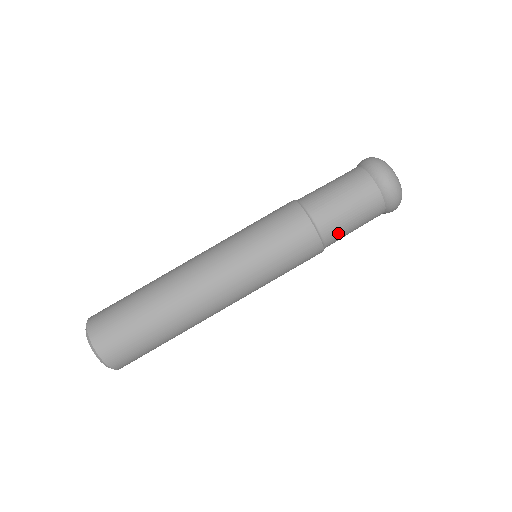
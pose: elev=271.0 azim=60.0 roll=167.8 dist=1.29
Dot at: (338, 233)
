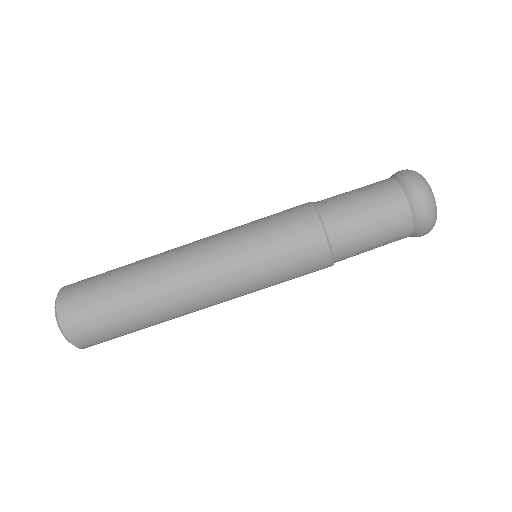
Dot at: (346, 226)
